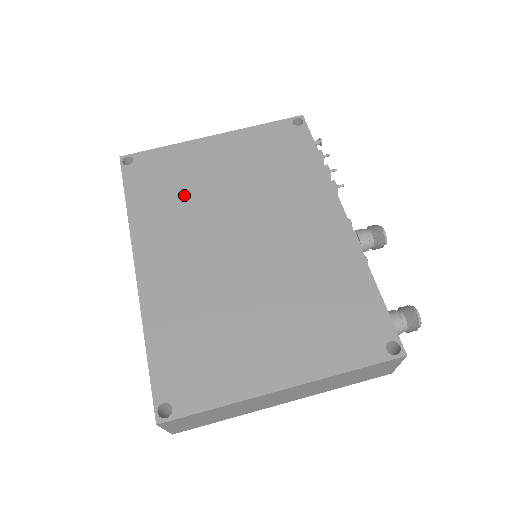
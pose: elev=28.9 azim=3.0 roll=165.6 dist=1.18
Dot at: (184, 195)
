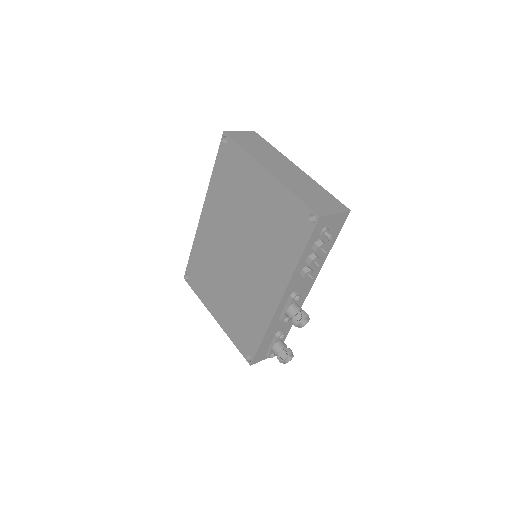
Dot at: (233, 197)
